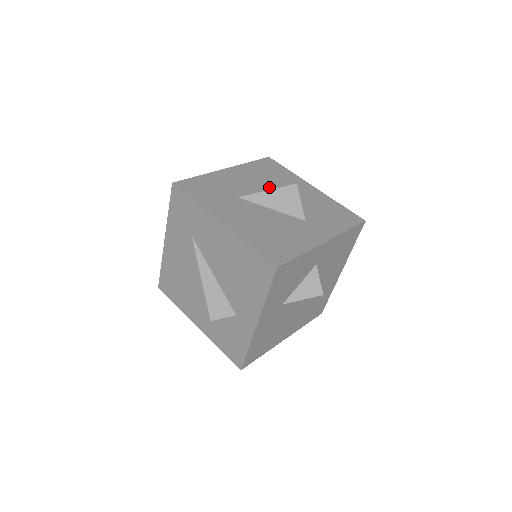
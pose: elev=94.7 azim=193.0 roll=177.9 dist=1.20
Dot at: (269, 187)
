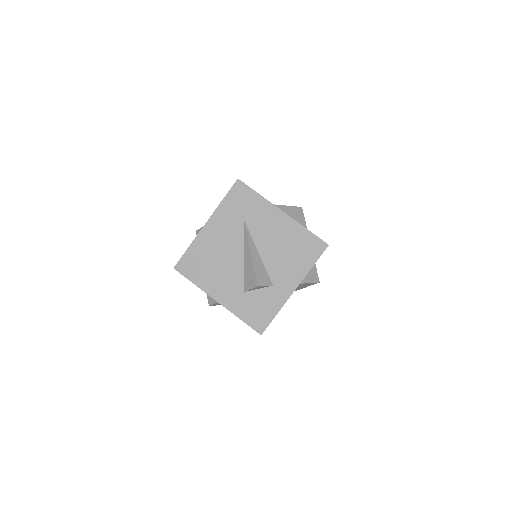
Dot at: occluded
